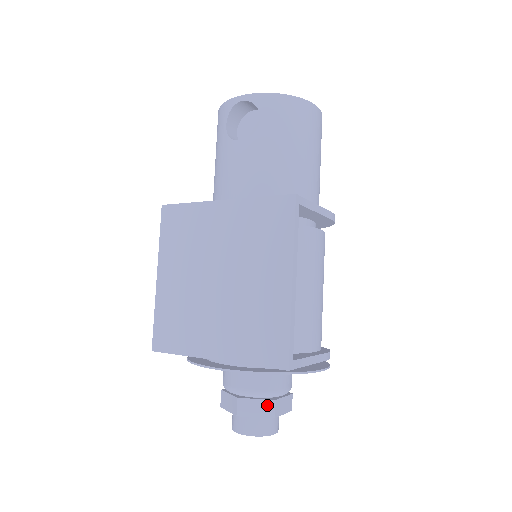
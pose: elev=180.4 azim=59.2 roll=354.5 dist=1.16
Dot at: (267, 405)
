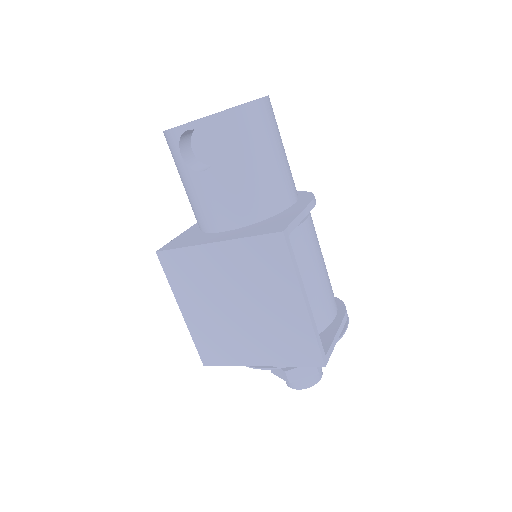
Dot at: (310, 368)
